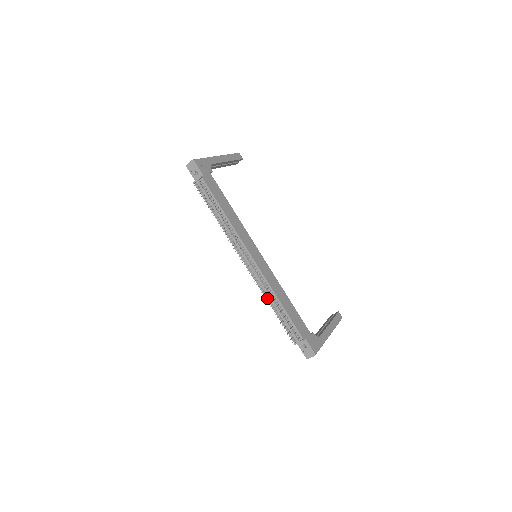
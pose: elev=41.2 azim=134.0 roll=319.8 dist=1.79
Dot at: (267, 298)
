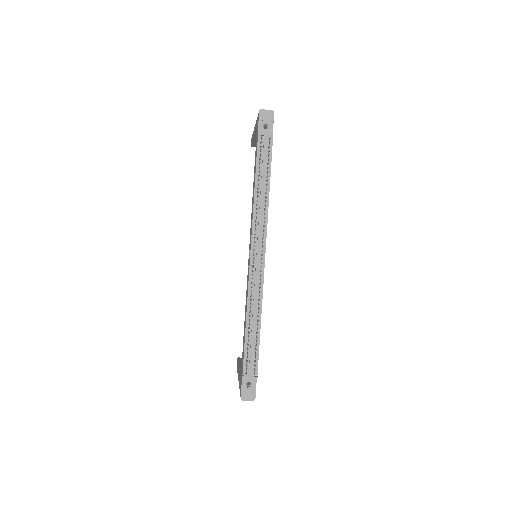
Dot at: (248, 309)
